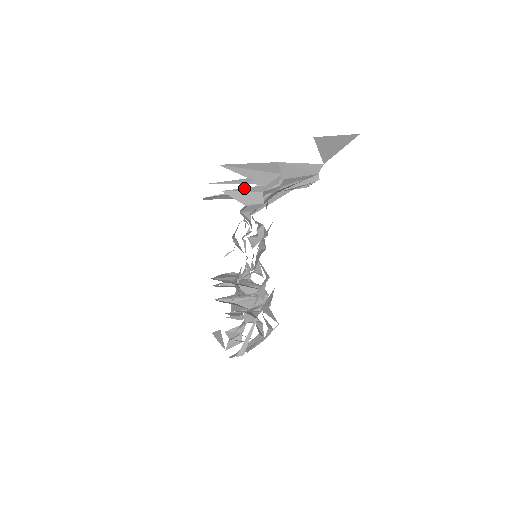
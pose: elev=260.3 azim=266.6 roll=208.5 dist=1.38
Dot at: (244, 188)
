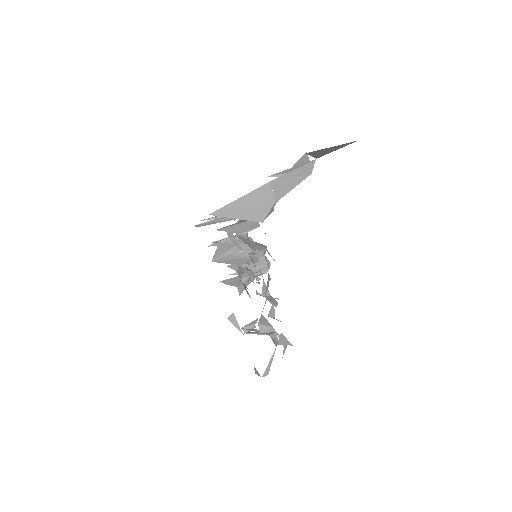
Dot at: (238, 222)
